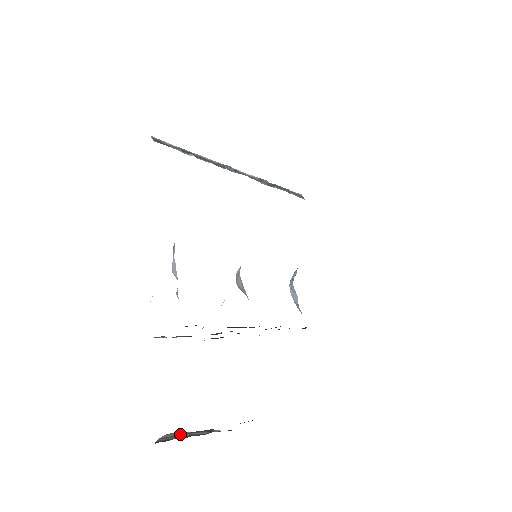
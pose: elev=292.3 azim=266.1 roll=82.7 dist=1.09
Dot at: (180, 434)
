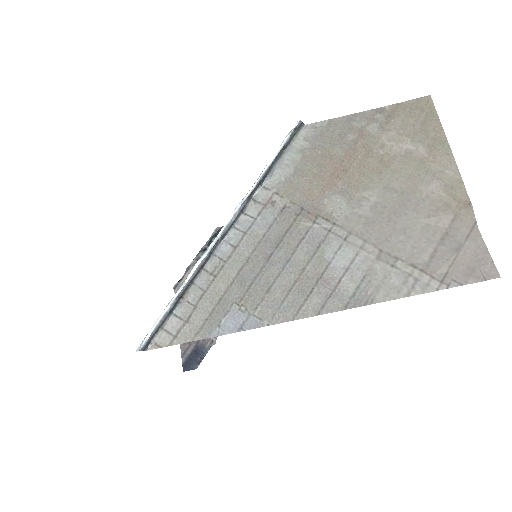
Dot at: occluded
